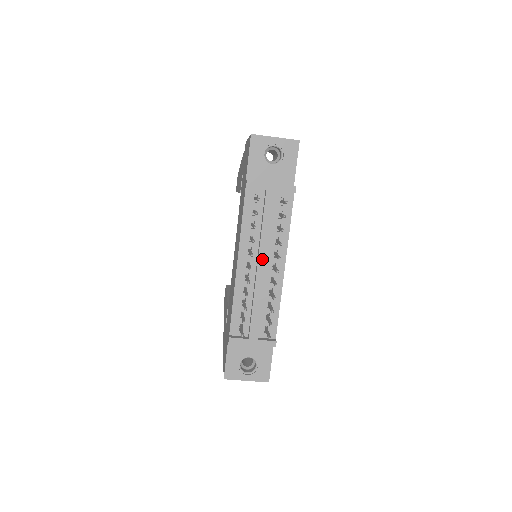
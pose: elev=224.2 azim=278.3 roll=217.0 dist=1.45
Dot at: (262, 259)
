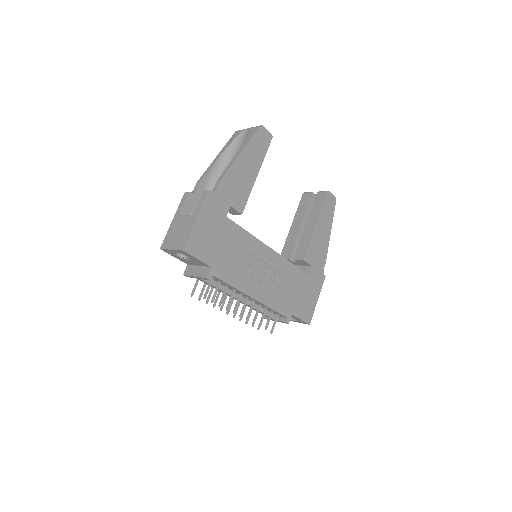
Dot at: (235, 299)
